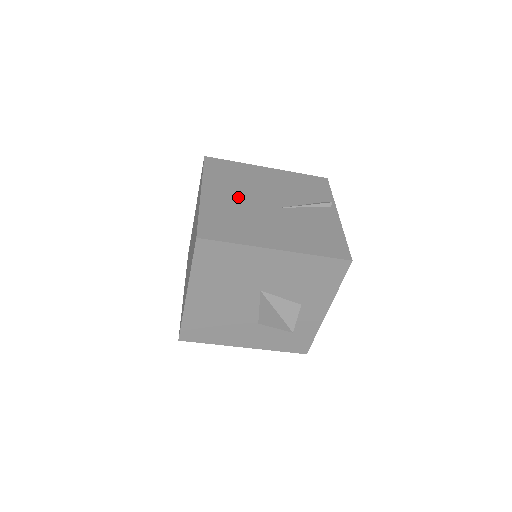
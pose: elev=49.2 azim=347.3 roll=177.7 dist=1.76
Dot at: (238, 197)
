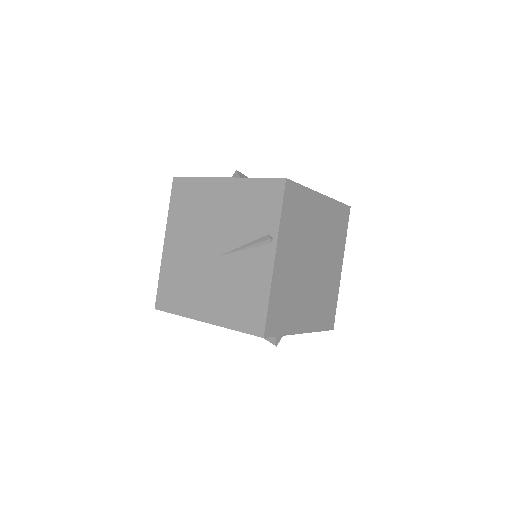
Dot at: (189, 245)
